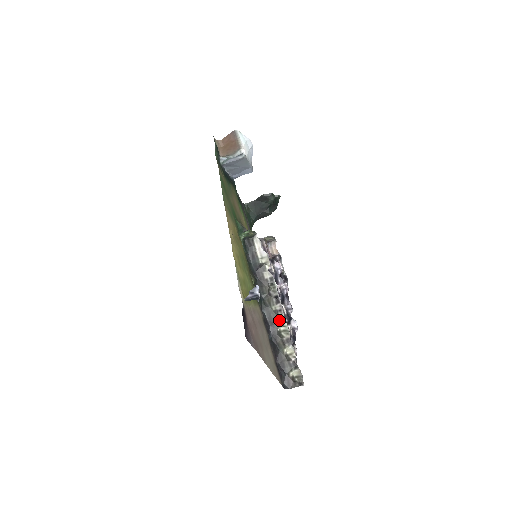
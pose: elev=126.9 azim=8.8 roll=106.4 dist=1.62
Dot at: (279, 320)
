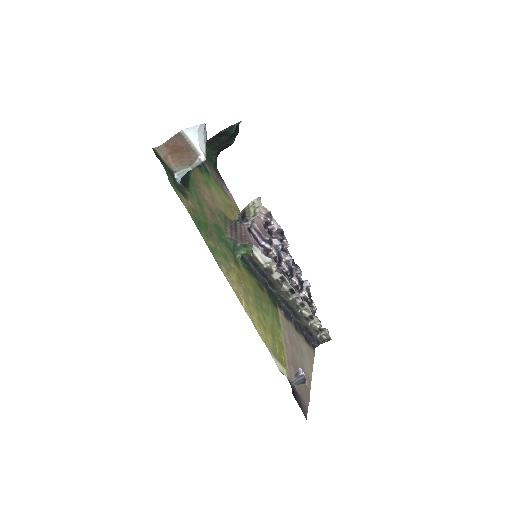
Dot at: (298, 306)
